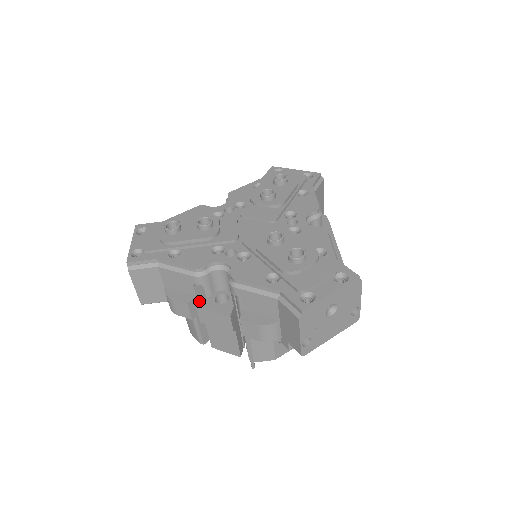
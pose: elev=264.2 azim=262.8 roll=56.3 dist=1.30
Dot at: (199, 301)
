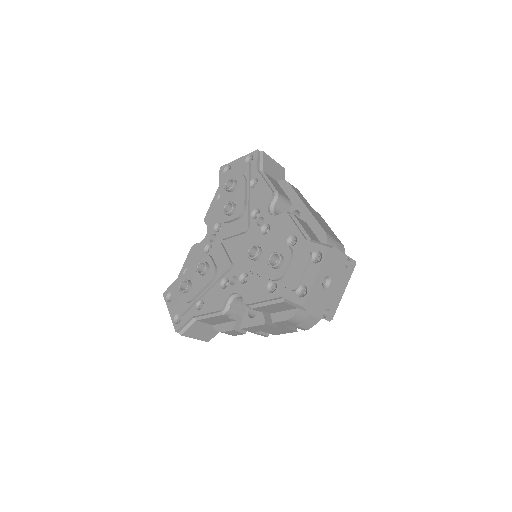
Dot at: (240, 320)
